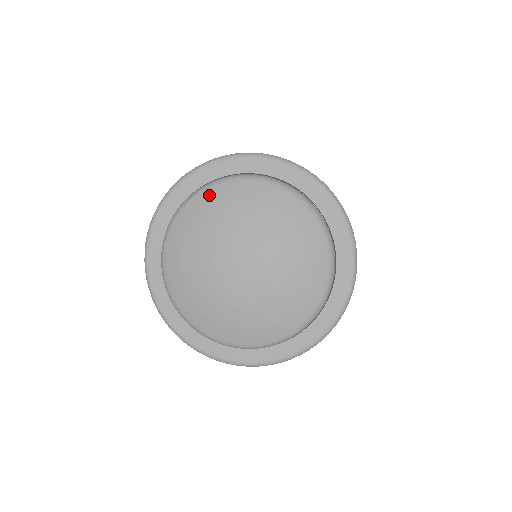
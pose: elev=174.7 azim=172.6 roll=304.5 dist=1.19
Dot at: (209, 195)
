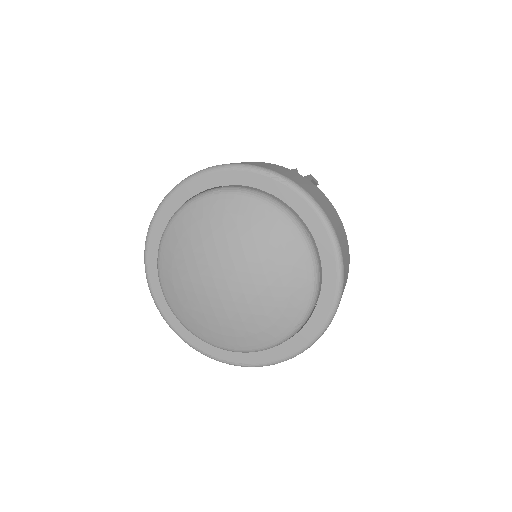
Dot at: (242, 202)
